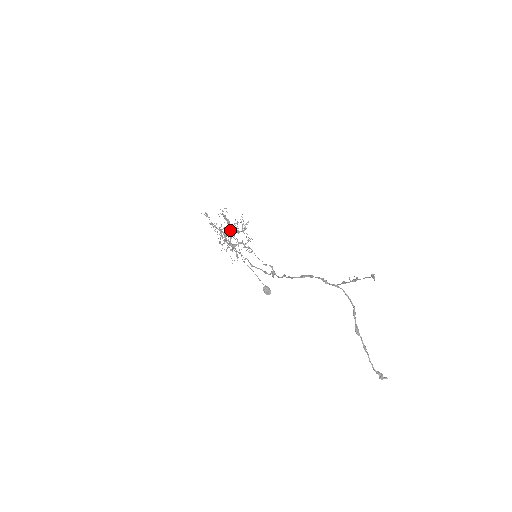
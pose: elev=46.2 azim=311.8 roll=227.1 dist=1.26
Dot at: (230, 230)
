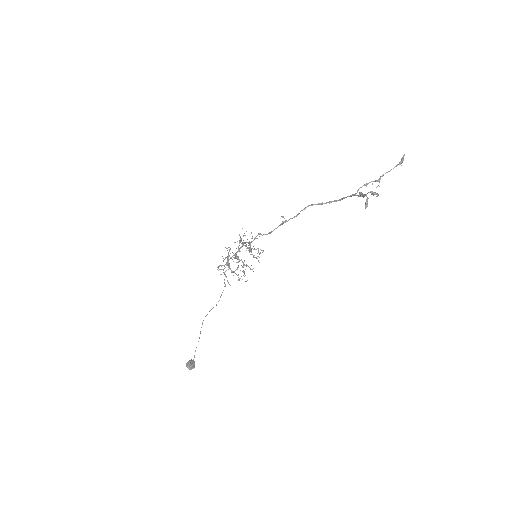
Dot at: (248, 245)
